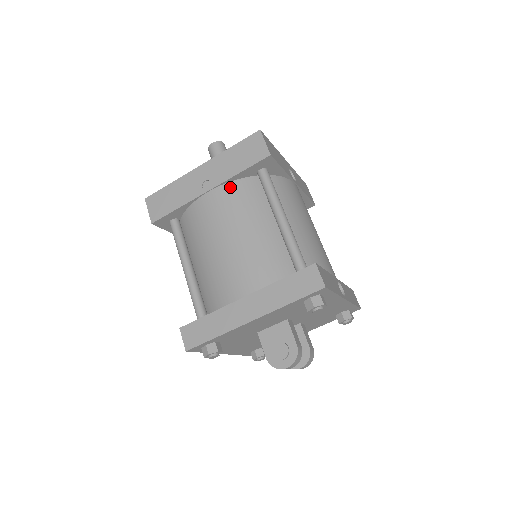
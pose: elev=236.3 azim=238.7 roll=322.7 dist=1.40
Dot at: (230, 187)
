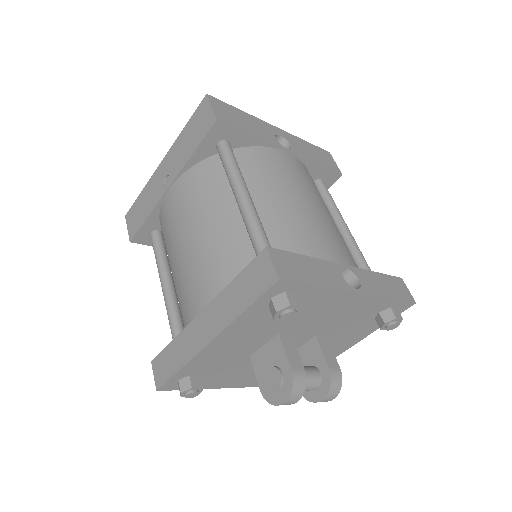
Dot at: (188, 176)
